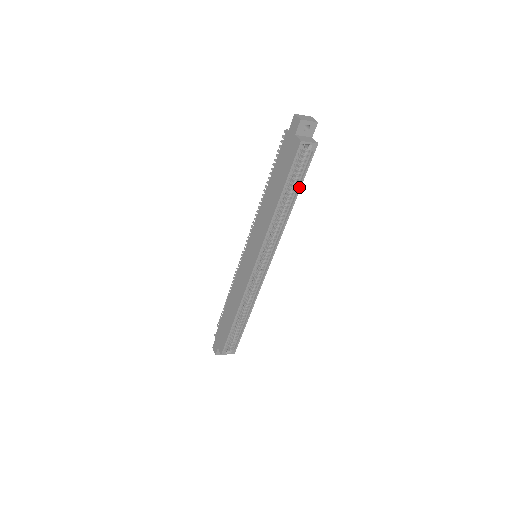
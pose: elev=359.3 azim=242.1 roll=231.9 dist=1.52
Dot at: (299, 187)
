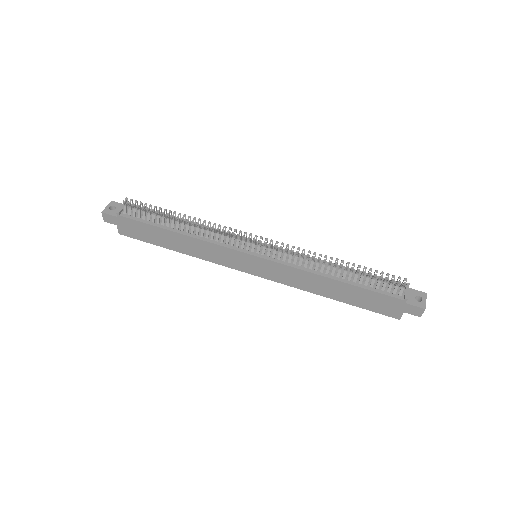
Dot at: occluded
